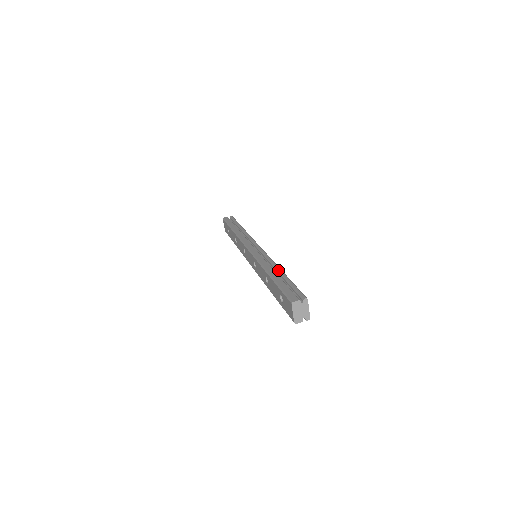
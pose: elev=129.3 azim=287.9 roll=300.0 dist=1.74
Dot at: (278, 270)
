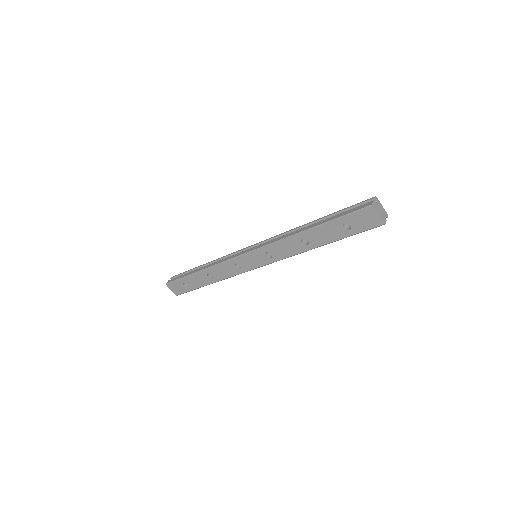
Dot at: (309, 223)
